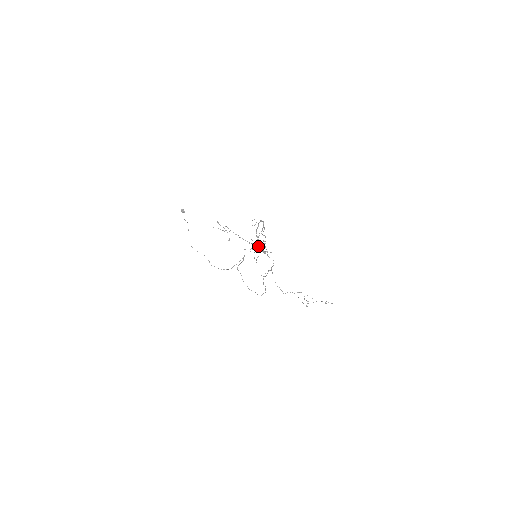
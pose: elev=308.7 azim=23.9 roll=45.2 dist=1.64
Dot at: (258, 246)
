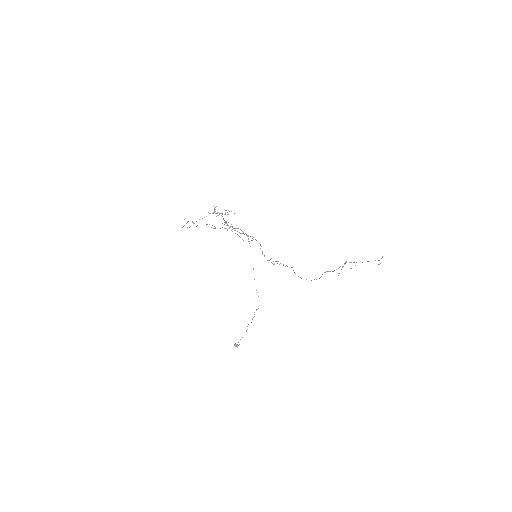
Dot at: (221, 215)
